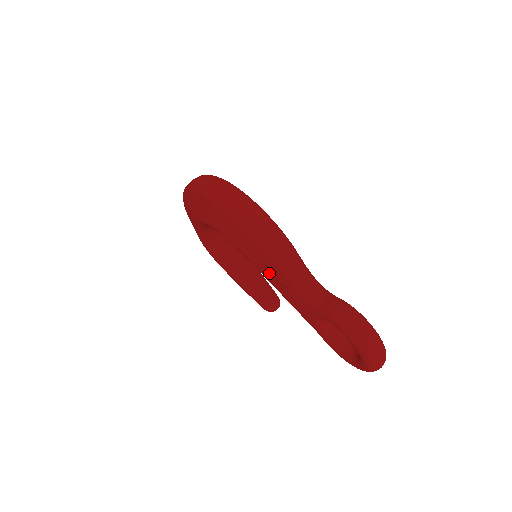
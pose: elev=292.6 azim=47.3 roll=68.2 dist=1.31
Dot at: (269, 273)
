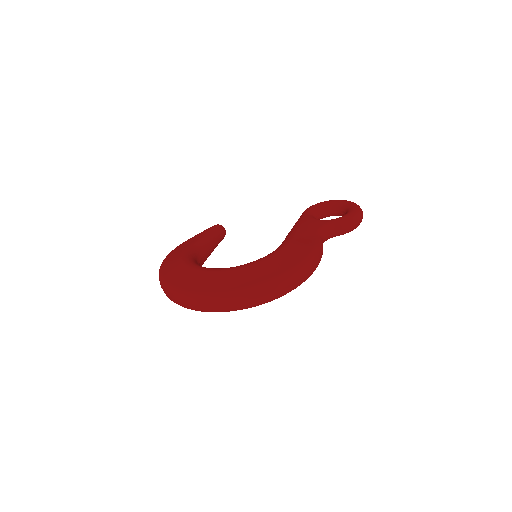
Dot at: occluded
